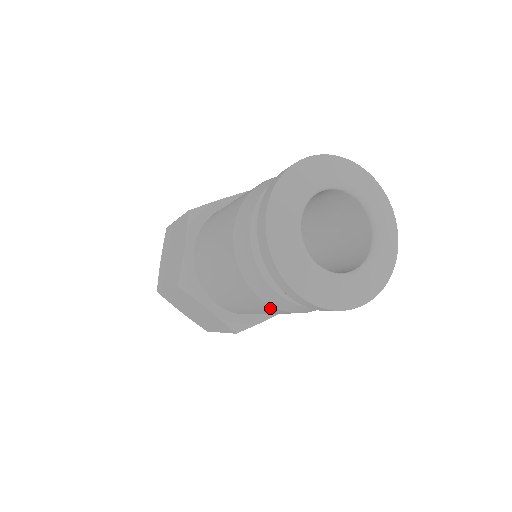
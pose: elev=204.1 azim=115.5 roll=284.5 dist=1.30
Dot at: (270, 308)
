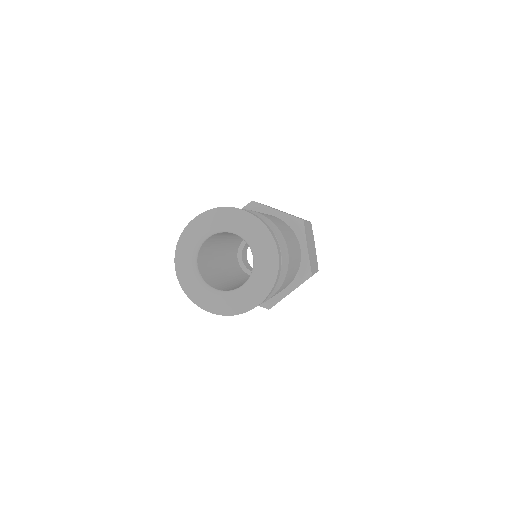
Dot at: occluded
